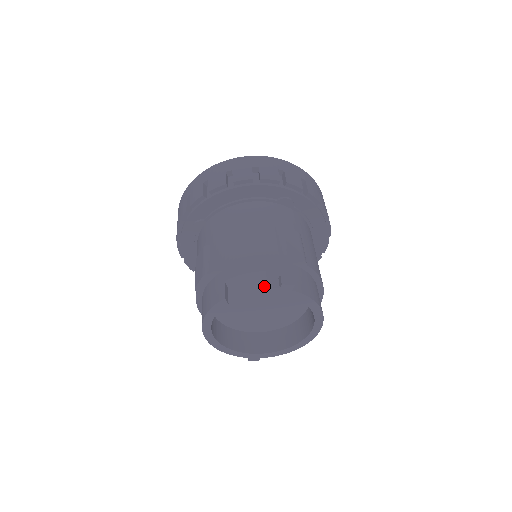
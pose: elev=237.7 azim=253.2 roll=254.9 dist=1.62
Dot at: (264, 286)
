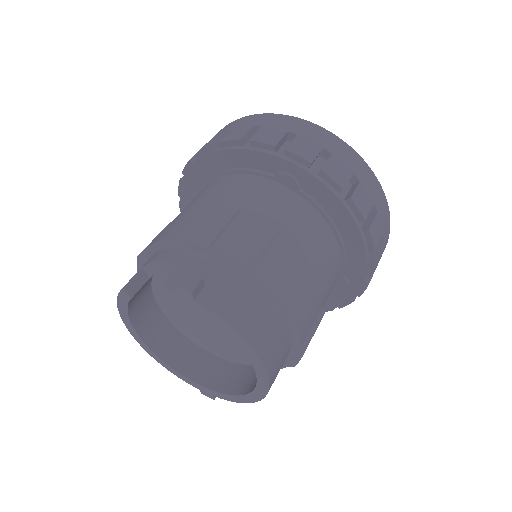
Dot at: occluded
